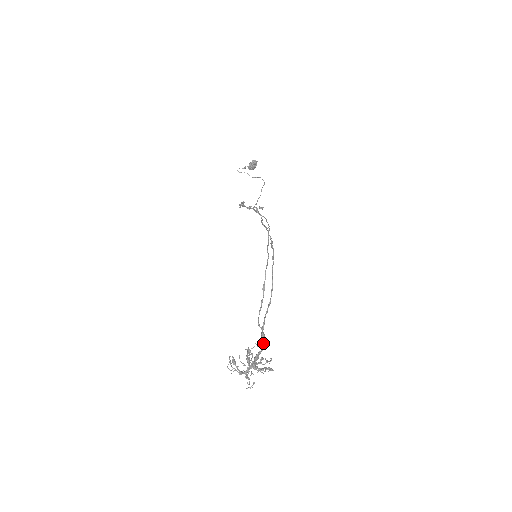
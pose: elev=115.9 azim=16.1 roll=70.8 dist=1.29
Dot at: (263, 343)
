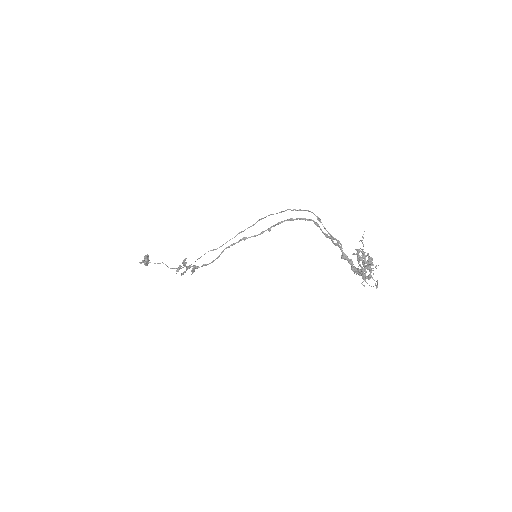
Dot at: (350, 260)
